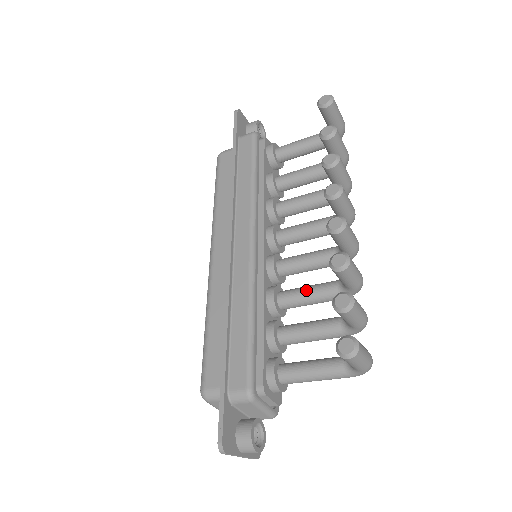
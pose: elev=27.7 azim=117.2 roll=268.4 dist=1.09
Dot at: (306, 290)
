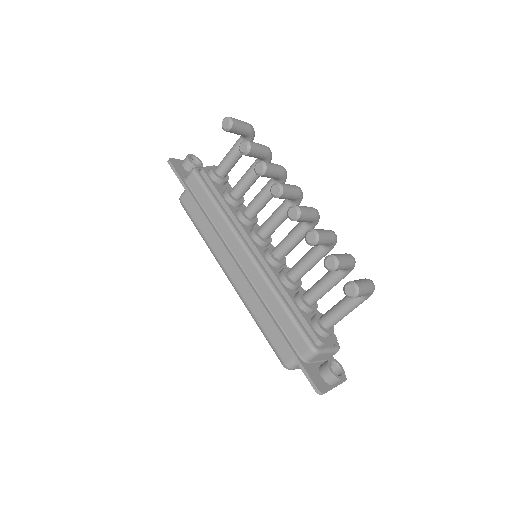
Dot at: (304, 261)
